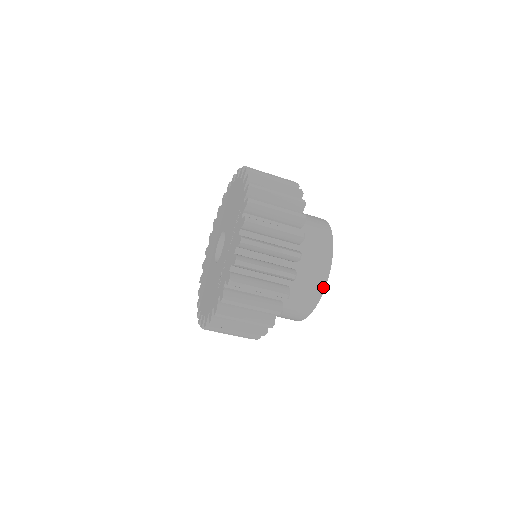
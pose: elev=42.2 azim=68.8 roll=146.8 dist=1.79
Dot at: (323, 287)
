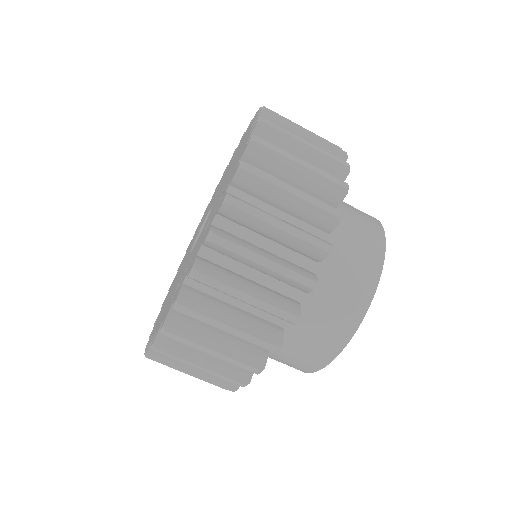
Dot at: (347, 337)
